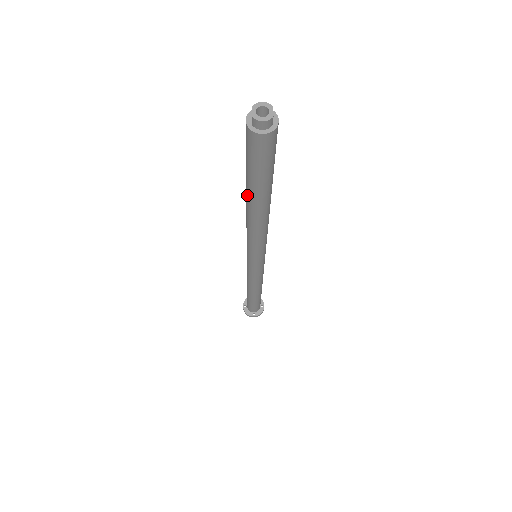
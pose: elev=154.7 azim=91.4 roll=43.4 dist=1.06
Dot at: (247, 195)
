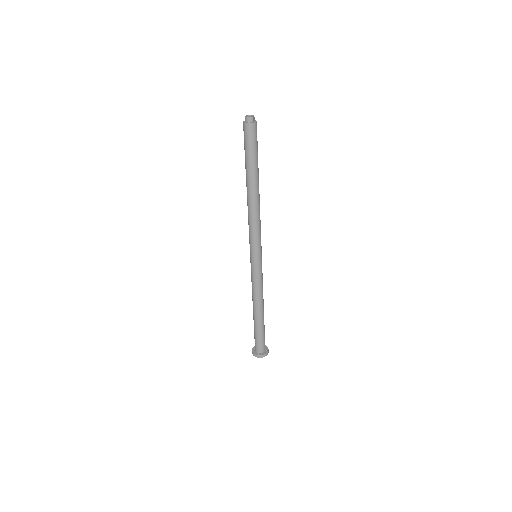
Dot at: (246, 178)
